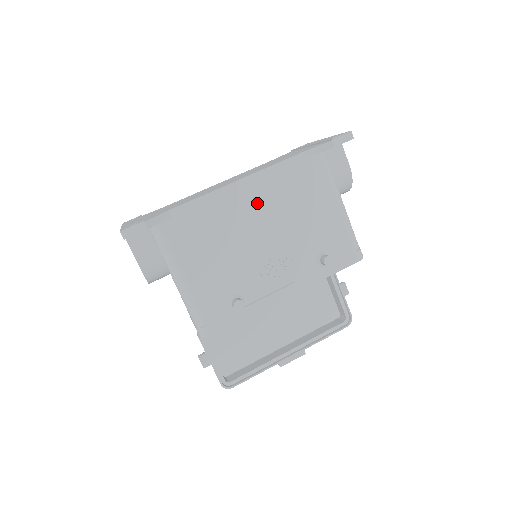
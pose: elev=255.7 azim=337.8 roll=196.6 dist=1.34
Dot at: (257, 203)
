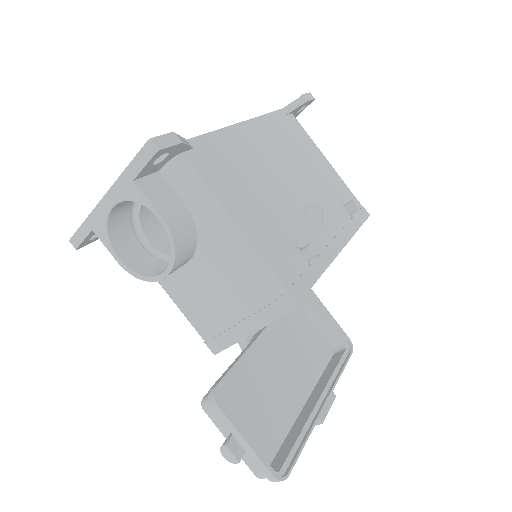
Dot at: (267, 148)
